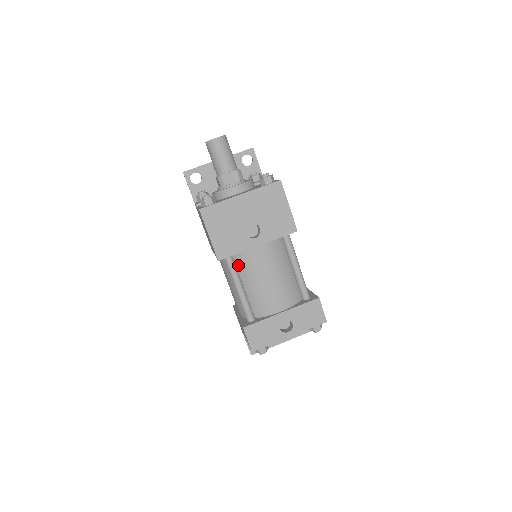
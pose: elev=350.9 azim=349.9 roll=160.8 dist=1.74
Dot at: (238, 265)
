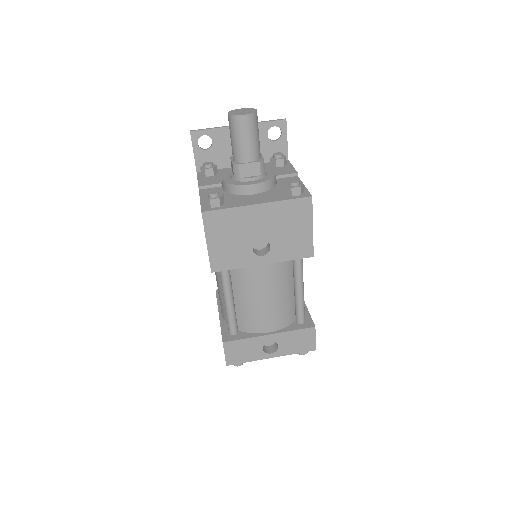
Dot at: (233, 276)
